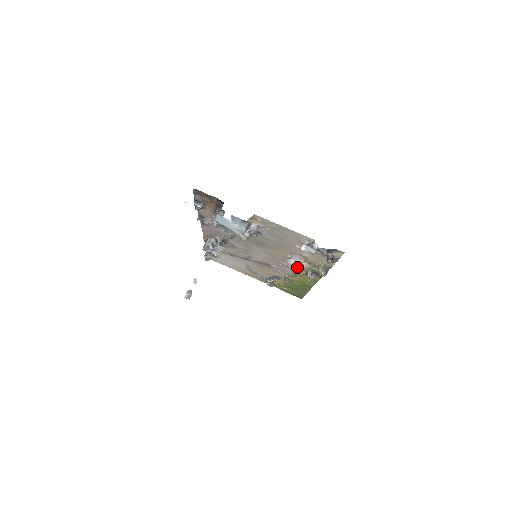
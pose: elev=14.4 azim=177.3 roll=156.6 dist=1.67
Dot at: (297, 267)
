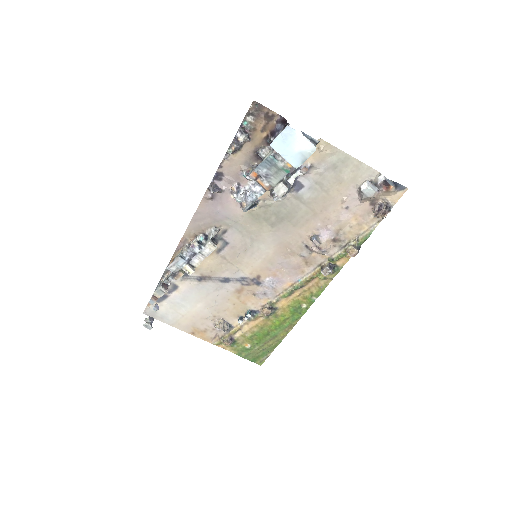
Dot at: (324, 247)
